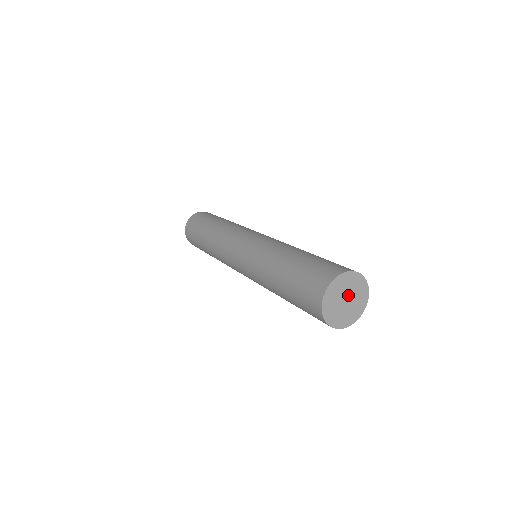
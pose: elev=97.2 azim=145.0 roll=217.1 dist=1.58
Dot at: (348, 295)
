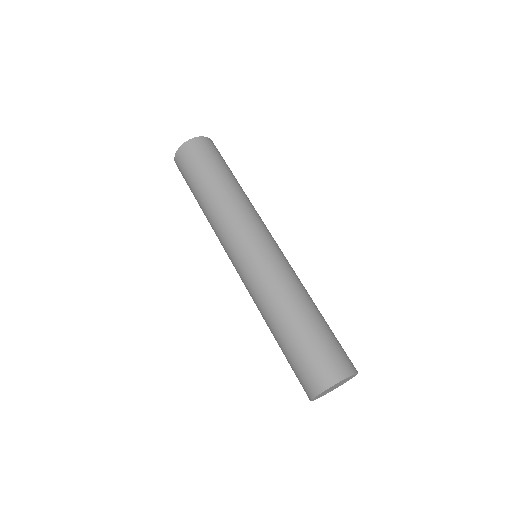
Dot at: (337, 385)
